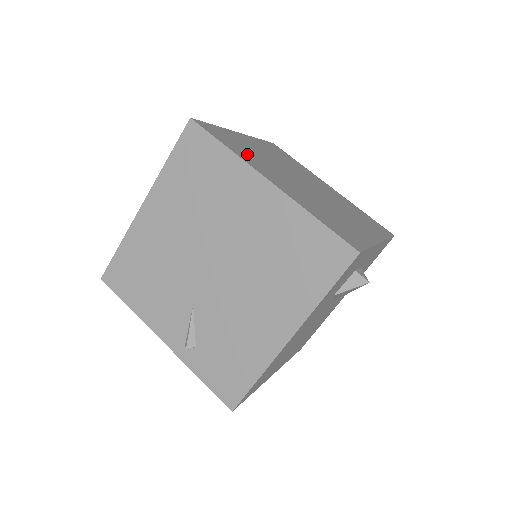
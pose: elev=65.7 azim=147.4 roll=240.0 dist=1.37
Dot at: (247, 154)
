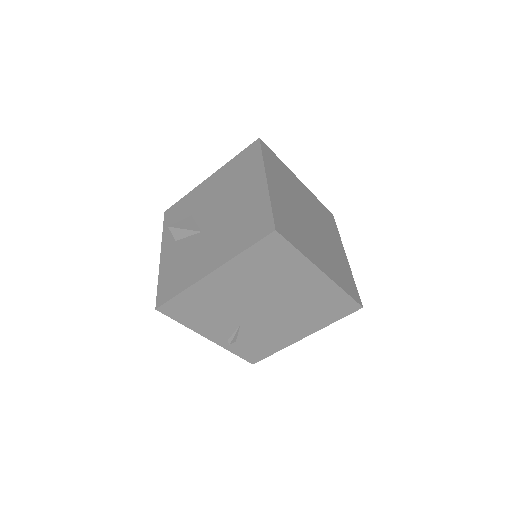
Dot at: (299, 237)
